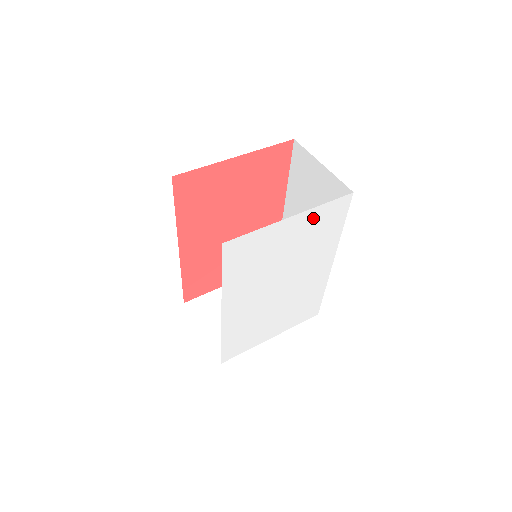
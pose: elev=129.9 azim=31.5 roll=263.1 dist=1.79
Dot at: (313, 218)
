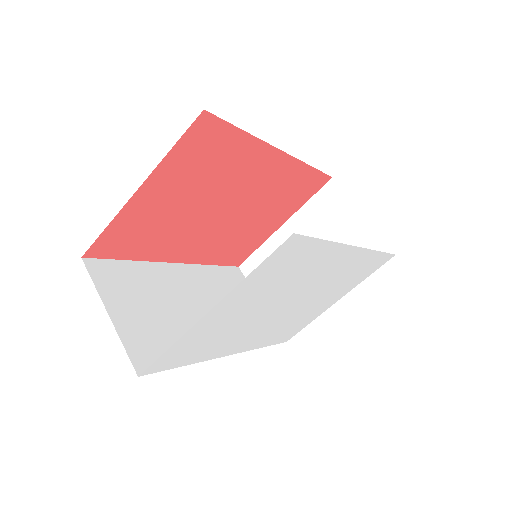
Dot at: (250, 285)
